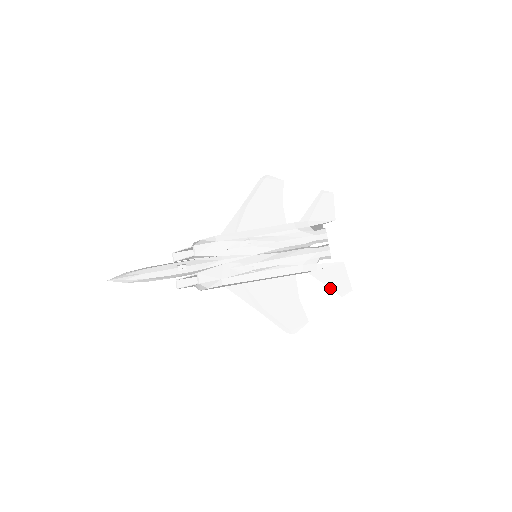
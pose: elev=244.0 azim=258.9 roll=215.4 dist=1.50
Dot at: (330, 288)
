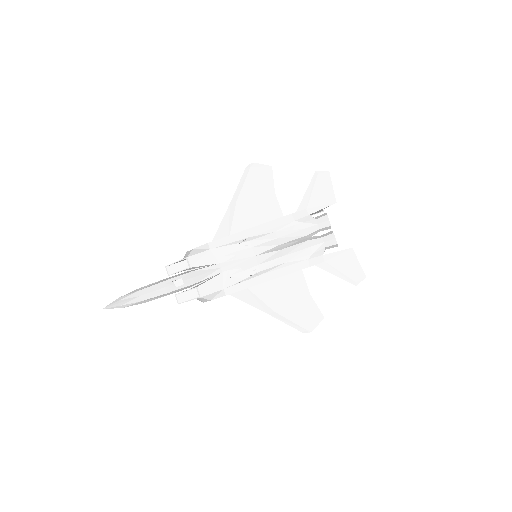
Dot at: (342, 278)
